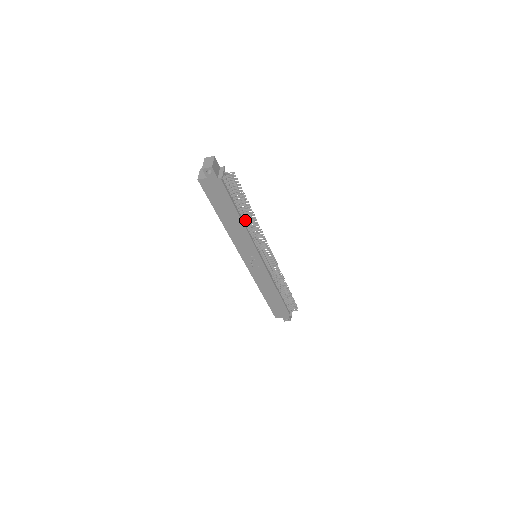
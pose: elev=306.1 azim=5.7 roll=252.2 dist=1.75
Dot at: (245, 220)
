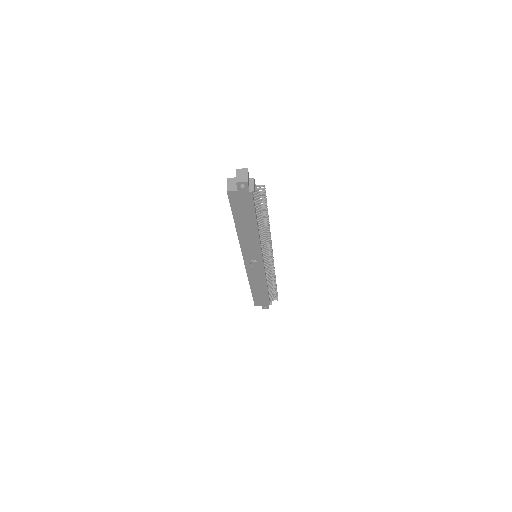
Dot at: (260, 227)
